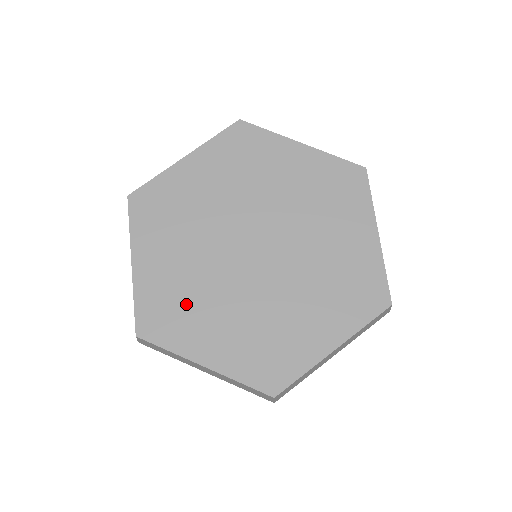
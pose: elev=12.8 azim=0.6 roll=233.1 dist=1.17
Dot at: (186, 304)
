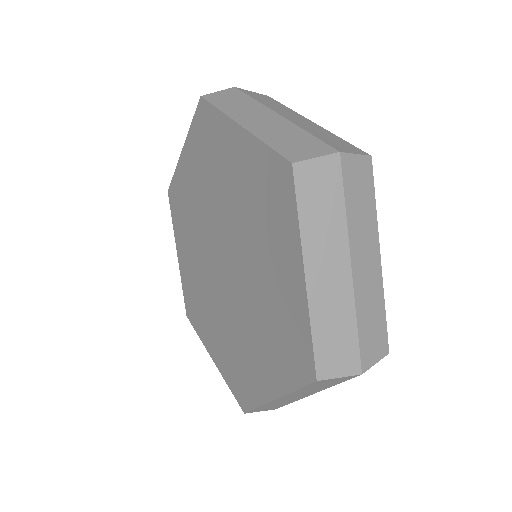
Dot at: (200, 301)
